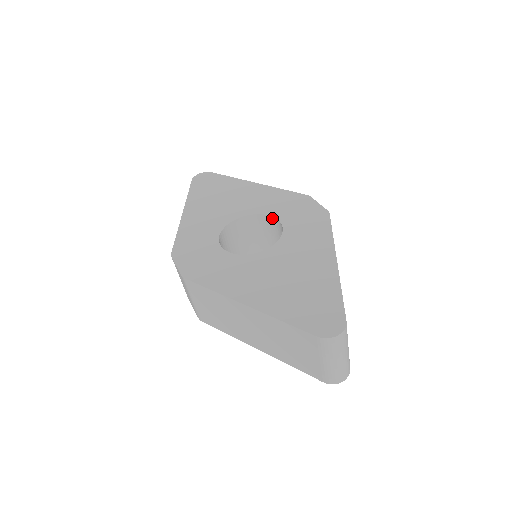
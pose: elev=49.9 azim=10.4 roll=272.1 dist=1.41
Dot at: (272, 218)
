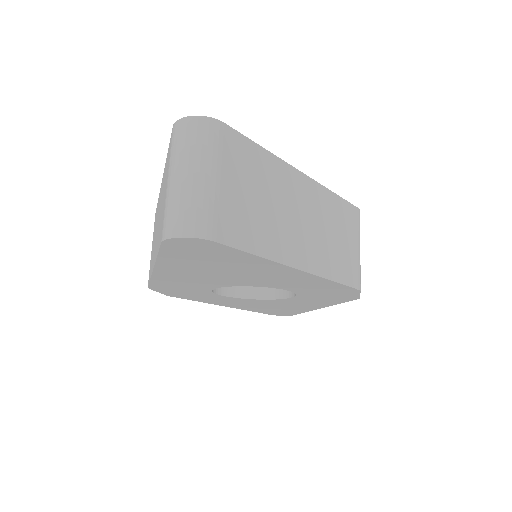
Dot at: occluded
